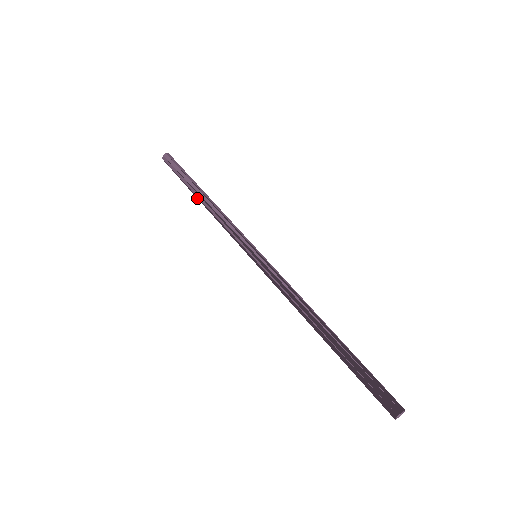
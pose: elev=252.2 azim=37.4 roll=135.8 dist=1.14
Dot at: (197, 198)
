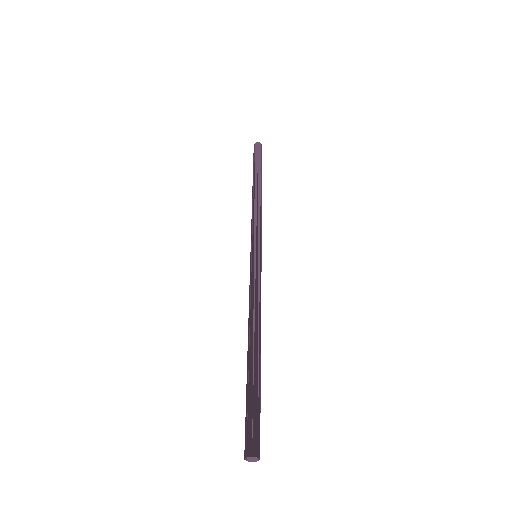
Dot at: (253, 185)
